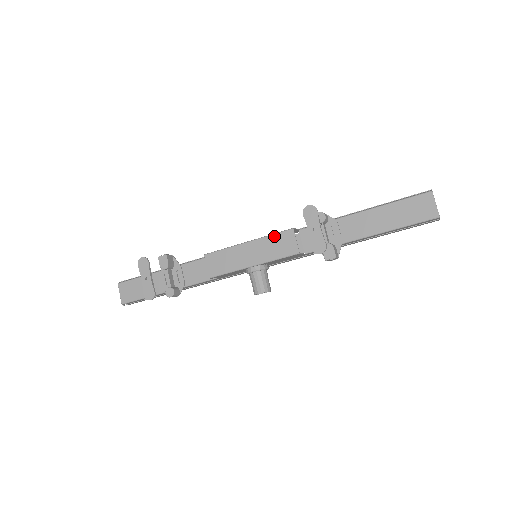
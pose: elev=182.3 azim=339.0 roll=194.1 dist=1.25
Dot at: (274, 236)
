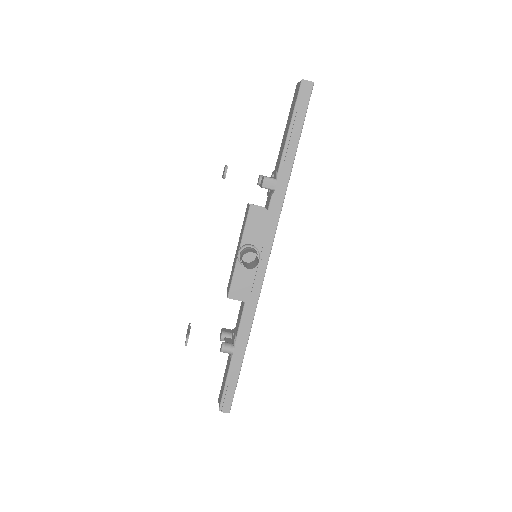
Dot at: (243, 222)
